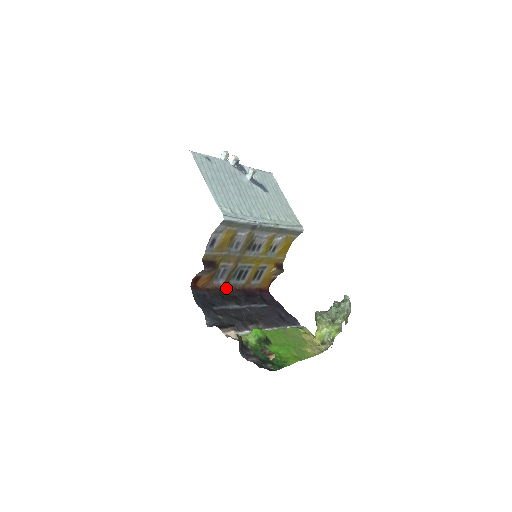
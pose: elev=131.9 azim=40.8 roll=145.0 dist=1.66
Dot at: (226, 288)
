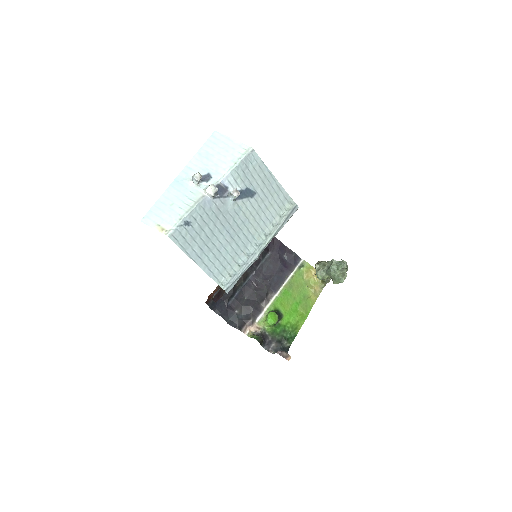
Dot at: occluded
